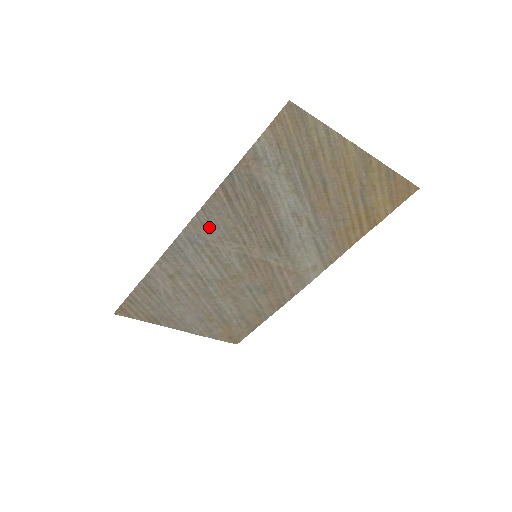
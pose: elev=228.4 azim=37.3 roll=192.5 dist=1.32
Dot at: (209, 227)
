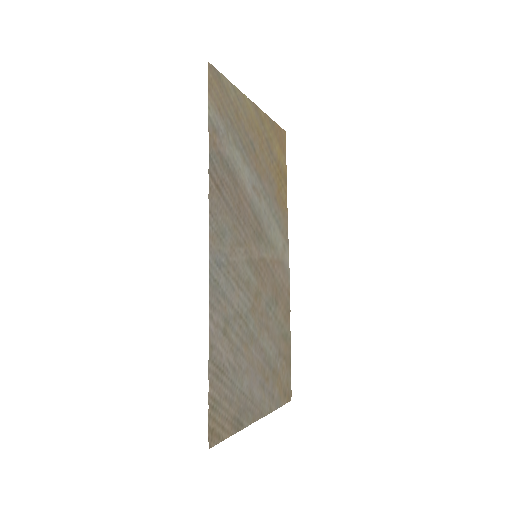
Dot at: (221, 235)
